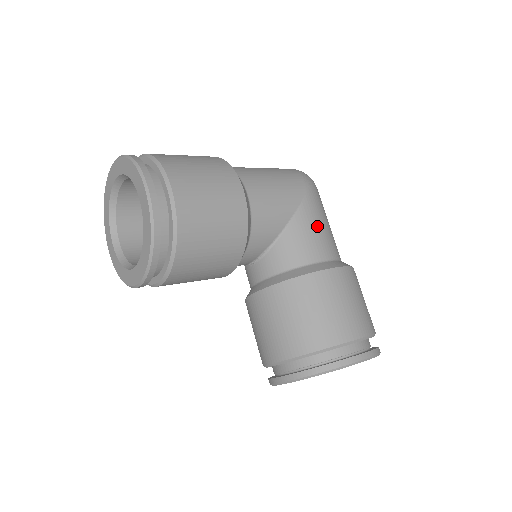
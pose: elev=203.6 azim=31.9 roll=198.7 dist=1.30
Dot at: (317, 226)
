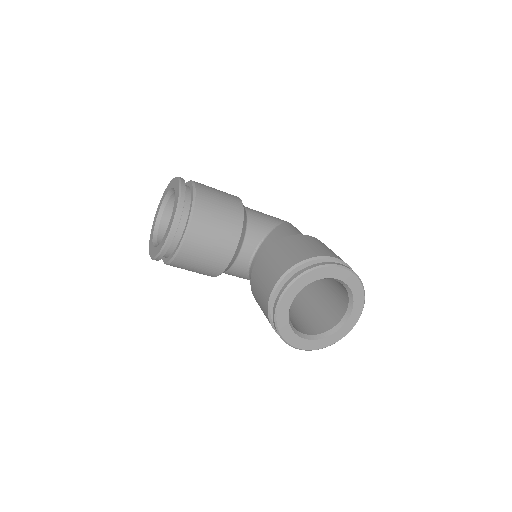
Dot at: (297, 231)
